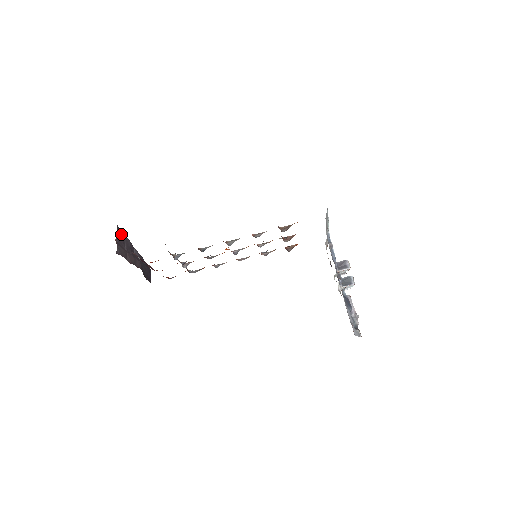
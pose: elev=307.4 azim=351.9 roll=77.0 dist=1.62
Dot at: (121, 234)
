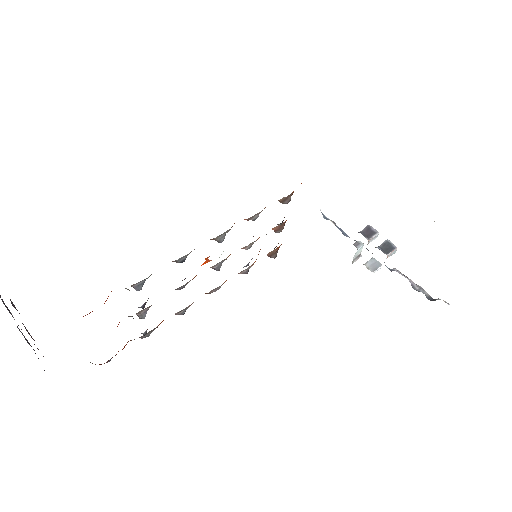
Dot at: out of frame
